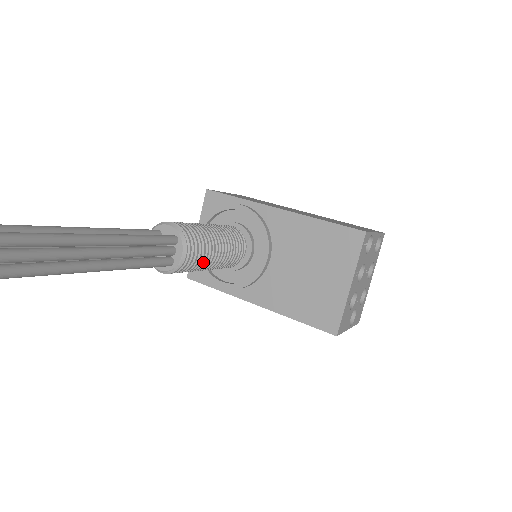
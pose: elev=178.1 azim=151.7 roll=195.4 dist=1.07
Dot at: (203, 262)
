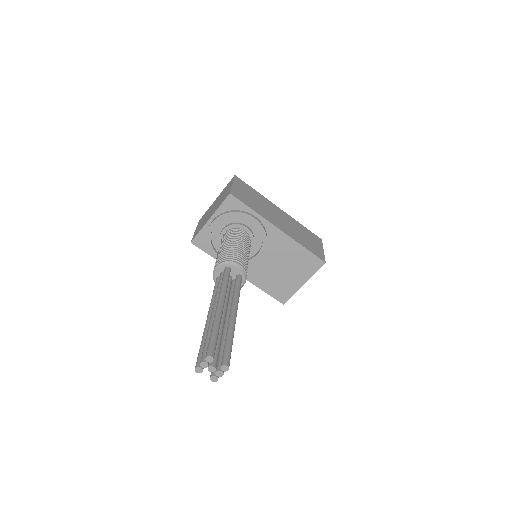
Dot at: occluded
